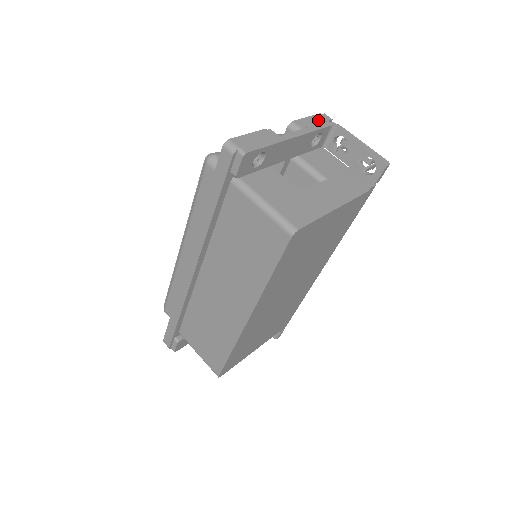
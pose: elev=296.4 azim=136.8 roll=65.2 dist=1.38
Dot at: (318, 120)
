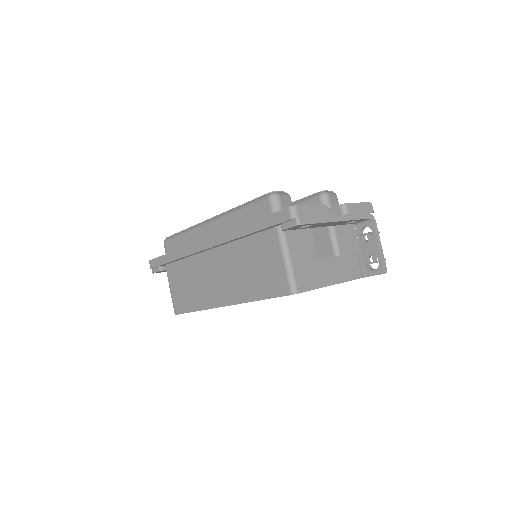
Dot at: (364, 209)
